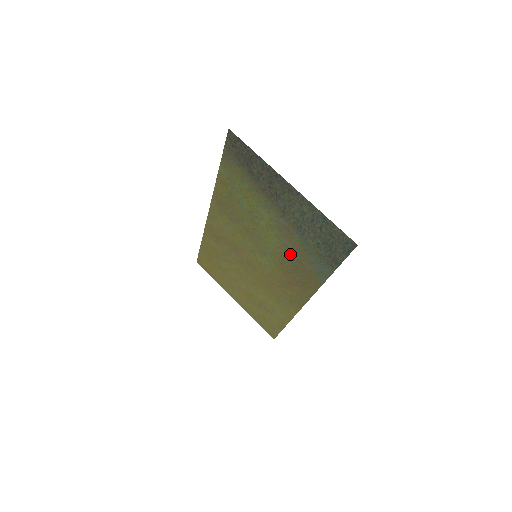
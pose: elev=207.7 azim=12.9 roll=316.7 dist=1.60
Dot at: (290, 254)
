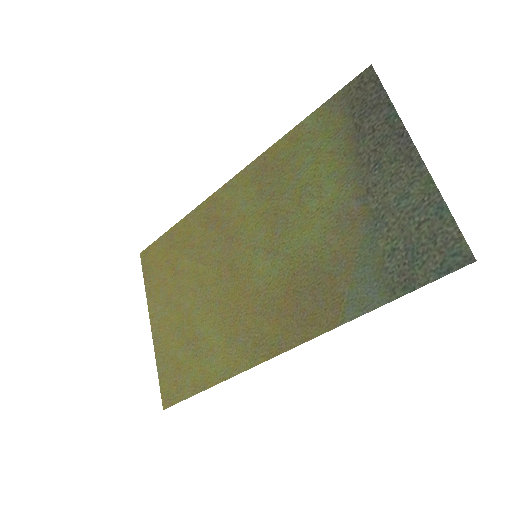
Dot at: (324, 260)
